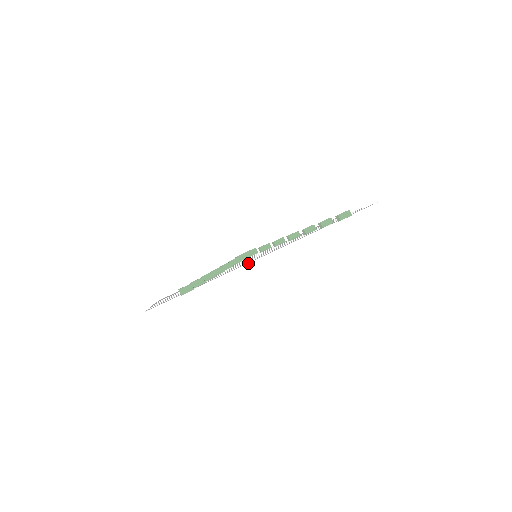
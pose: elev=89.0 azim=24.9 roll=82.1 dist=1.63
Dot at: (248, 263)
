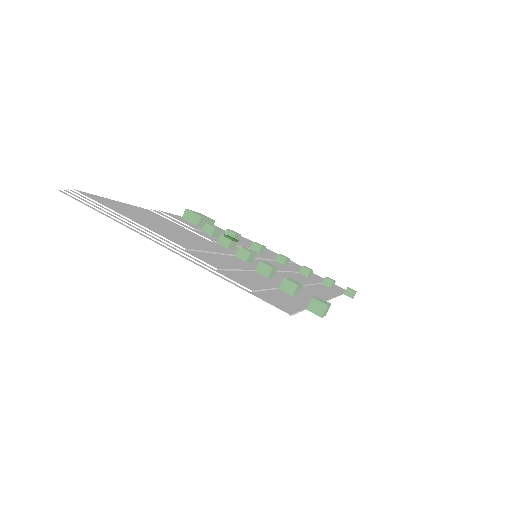
Dot at: occluded
